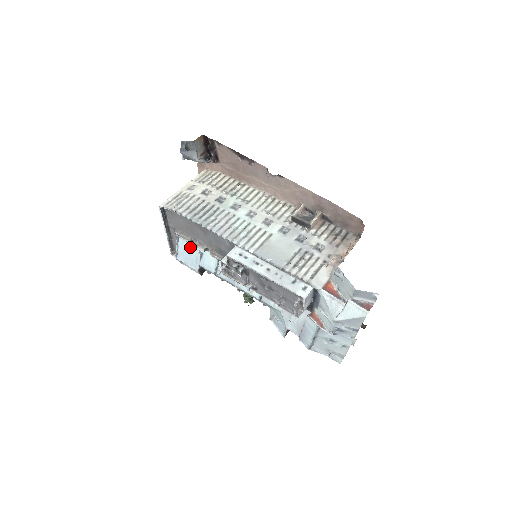
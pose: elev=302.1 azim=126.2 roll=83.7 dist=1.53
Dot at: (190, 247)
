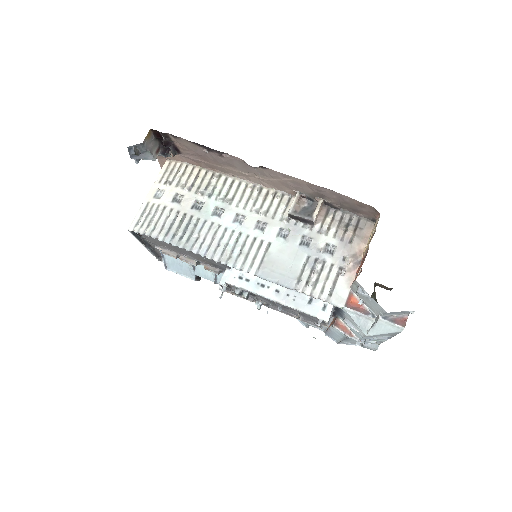
Dot at: (178, 258)
